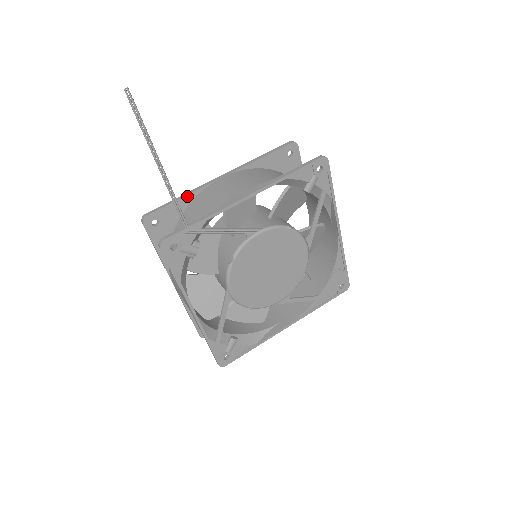
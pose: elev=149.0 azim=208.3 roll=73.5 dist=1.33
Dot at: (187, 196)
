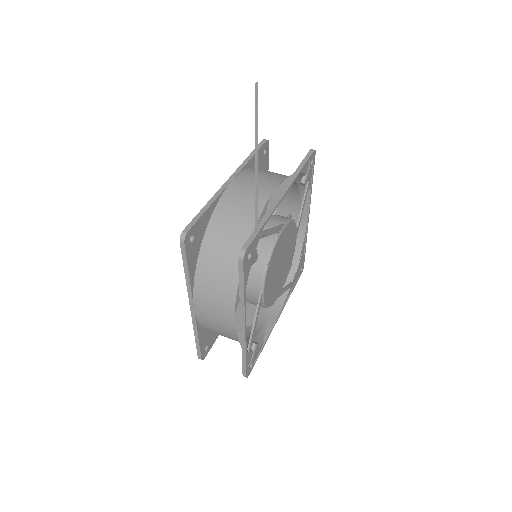
Dot at: (212, 204)
